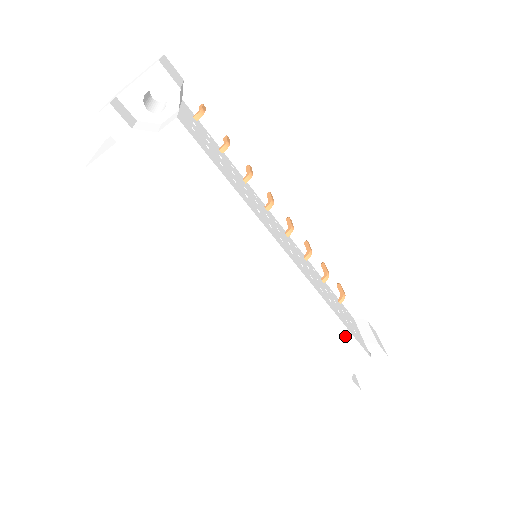
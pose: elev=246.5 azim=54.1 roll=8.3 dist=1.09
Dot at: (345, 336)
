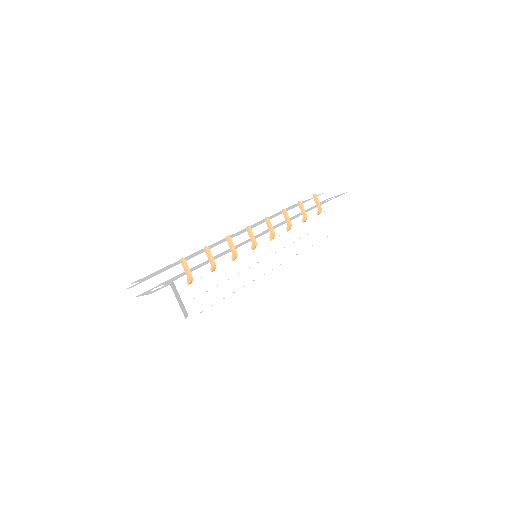
Dot at: occluded
